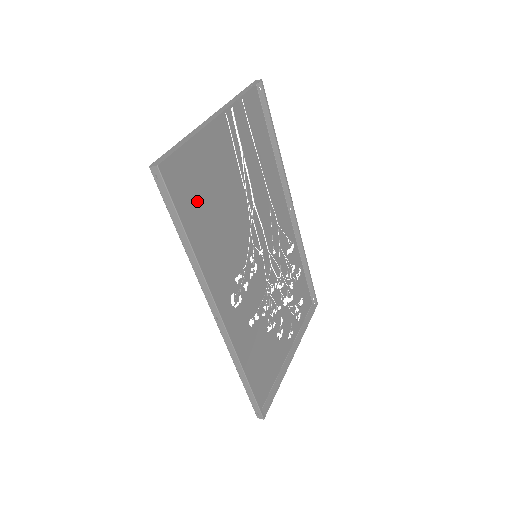
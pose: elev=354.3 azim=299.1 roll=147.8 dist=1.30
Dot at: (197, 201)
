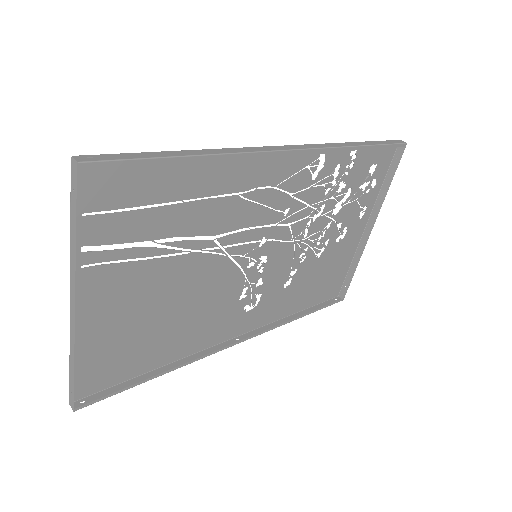
Dot at: (139, 343)
